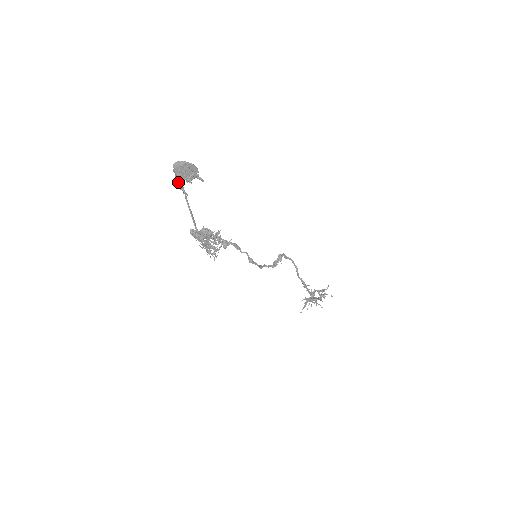
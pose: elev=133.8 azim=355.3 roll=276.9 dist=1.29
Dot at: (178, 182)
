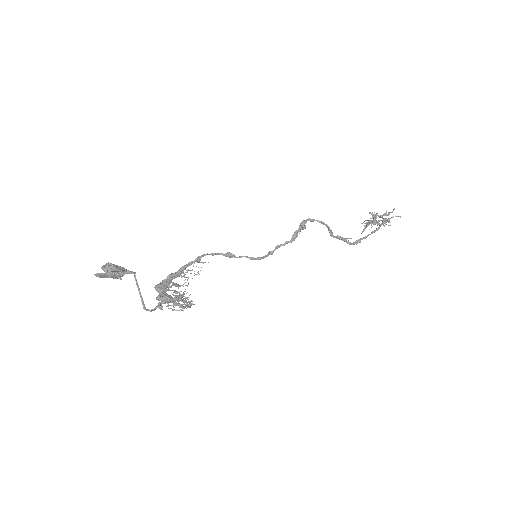
Dot at: occluded
